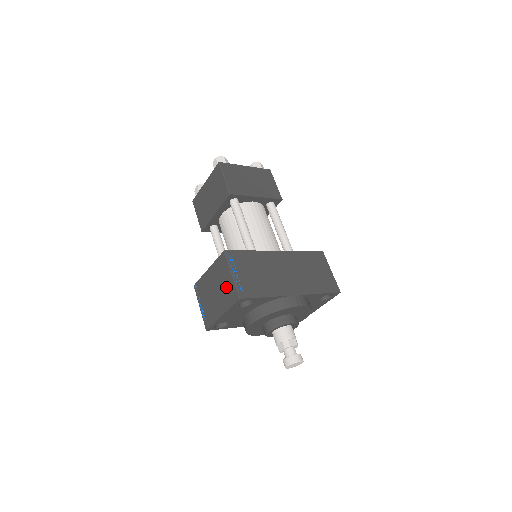
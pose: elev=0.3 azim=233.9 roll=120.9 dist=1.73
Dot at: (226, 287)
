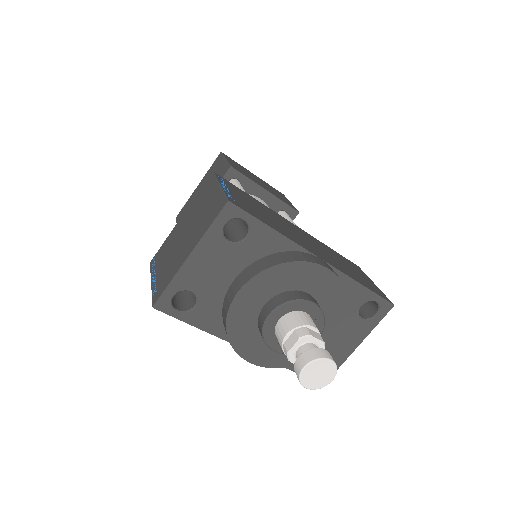
Dot at: (206, 209)
